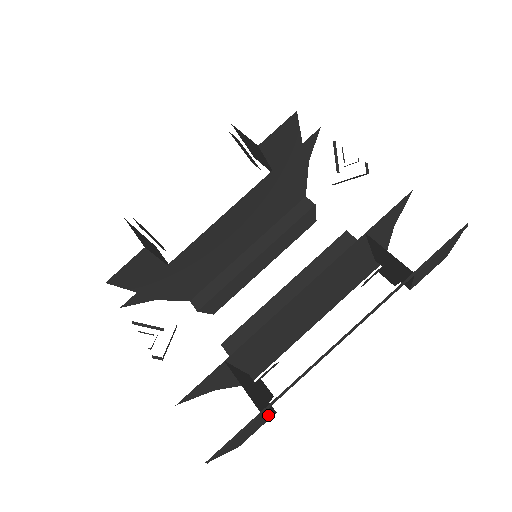
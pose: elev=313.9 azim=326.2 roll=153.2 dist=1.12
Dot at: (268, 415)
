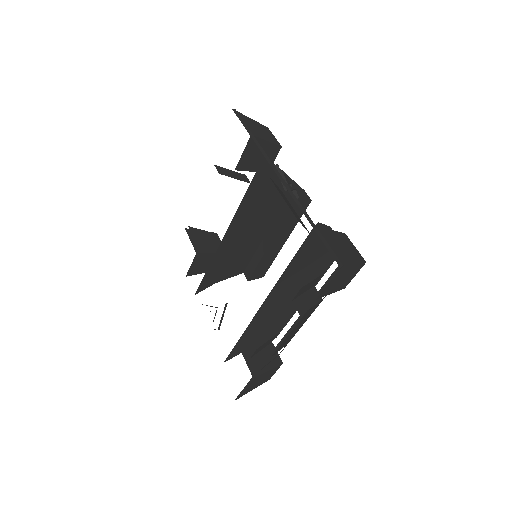
Dot at: (271, 370)
